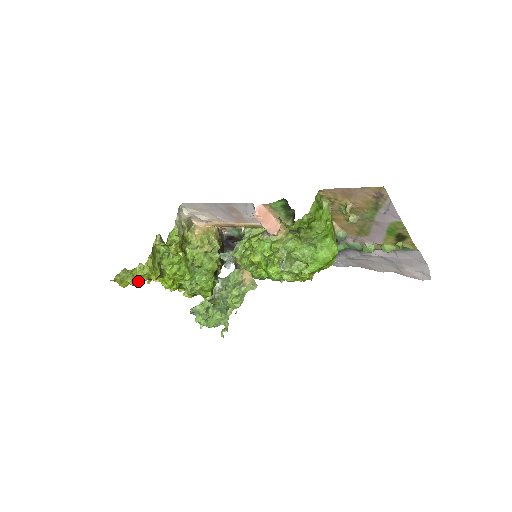
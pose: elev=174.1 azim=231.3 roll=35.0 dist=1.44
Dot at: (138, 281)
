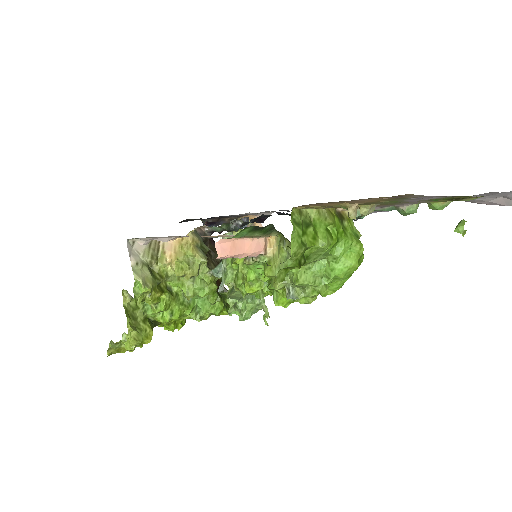
Dot at: occluded
